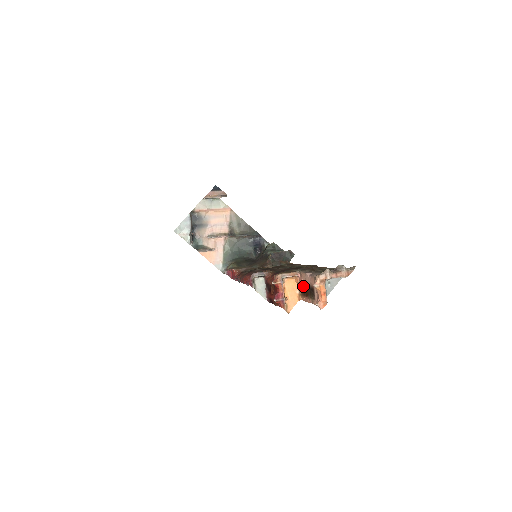
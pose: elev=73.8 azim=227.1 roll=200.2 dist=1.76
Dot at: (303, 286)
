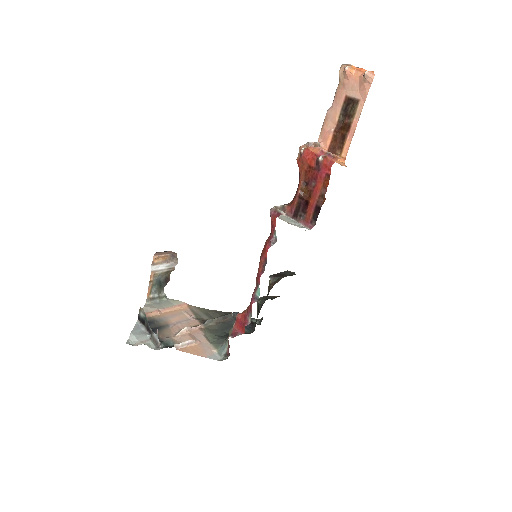
Dot at: (335, 134)
